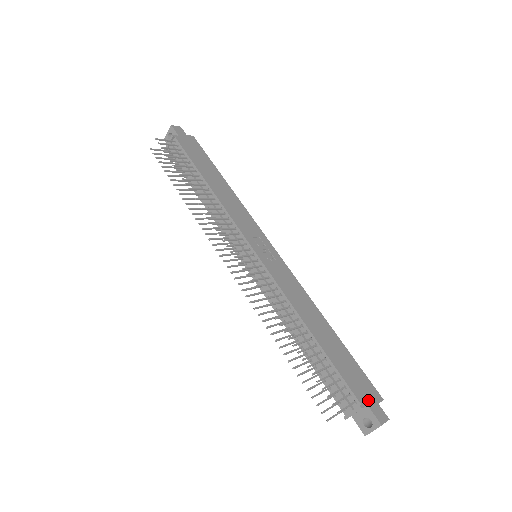
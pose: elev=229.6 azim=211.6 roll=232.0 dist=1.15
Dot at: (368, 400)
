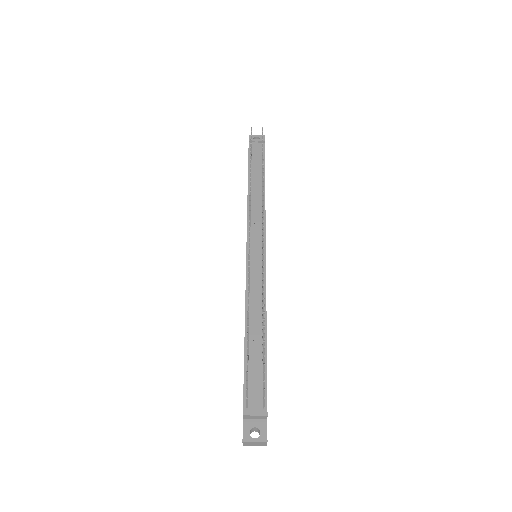
Dot at: occluded
